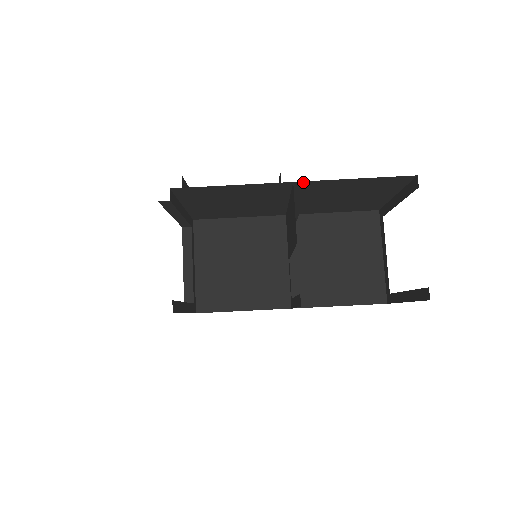
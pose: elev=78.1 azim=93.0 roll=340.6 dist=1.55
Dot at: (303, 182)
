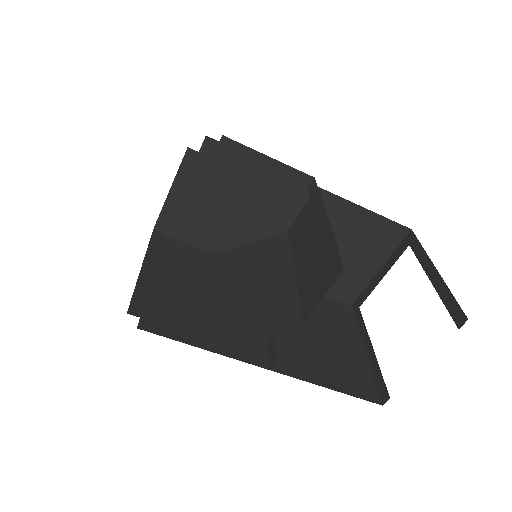
Dot at: occluded
